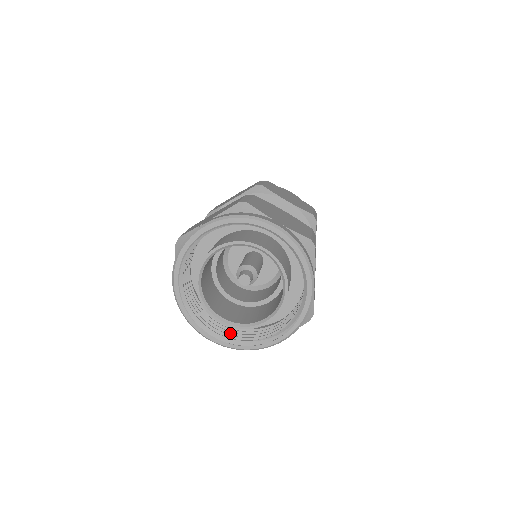
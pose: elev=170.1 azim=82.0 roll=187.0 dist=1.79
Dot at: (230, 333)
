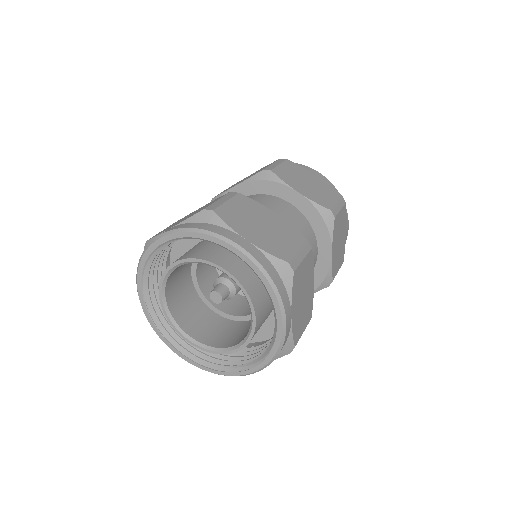
Dot at: occluded
